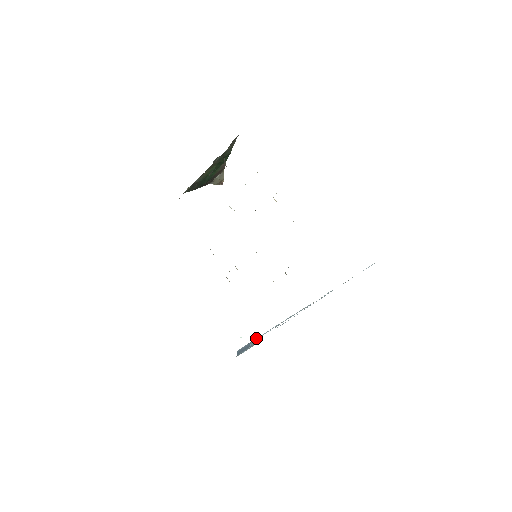
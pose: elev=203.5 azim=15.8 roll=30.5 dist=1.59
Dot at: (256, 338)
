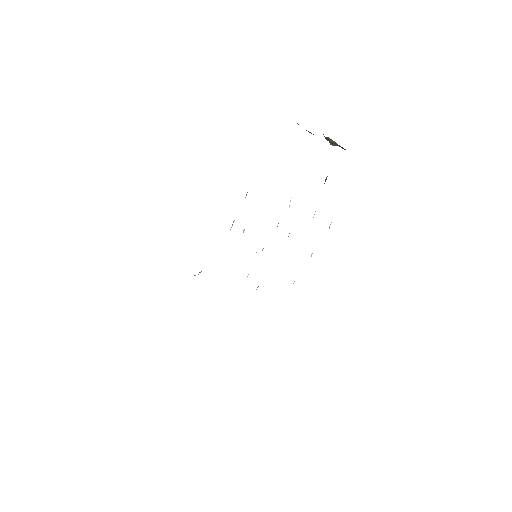
Dot at: occluded
